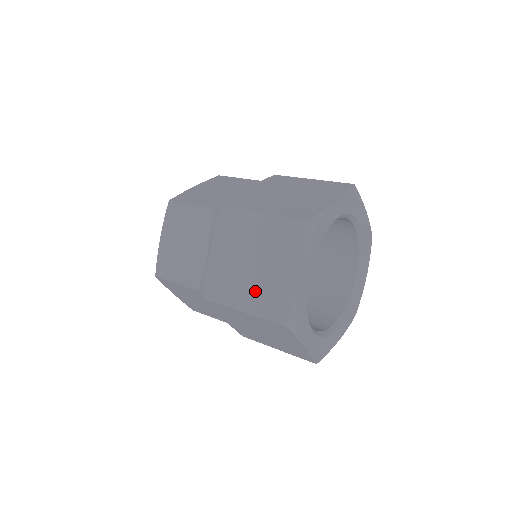
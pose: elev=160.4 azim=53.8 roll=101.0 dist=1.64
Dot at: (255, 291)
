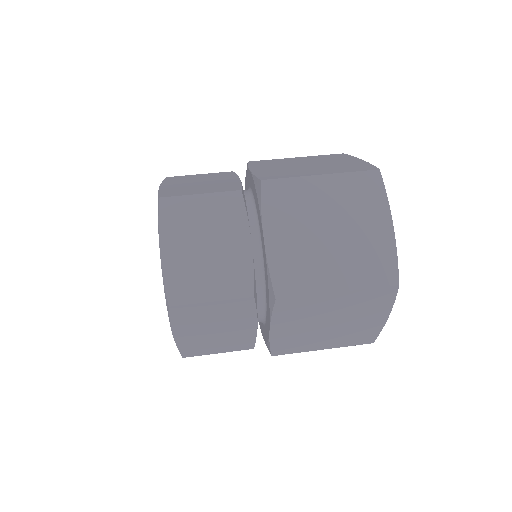
Dot at: (346, 262)
